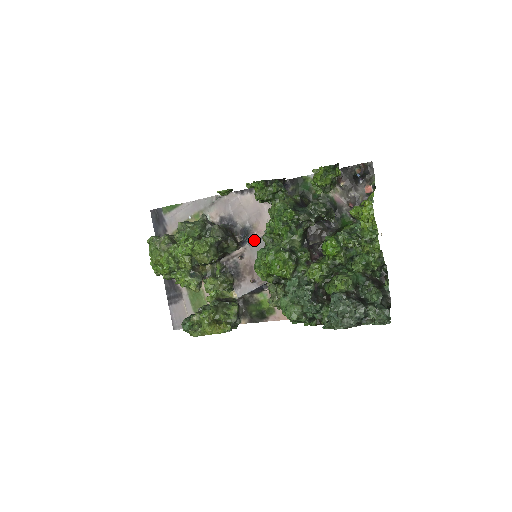
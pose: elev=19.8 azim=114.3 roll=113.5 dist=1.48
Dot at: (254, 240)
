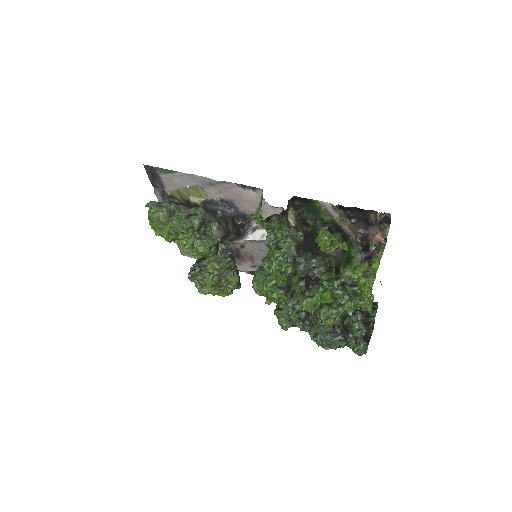
Dot at: (255, 240)
